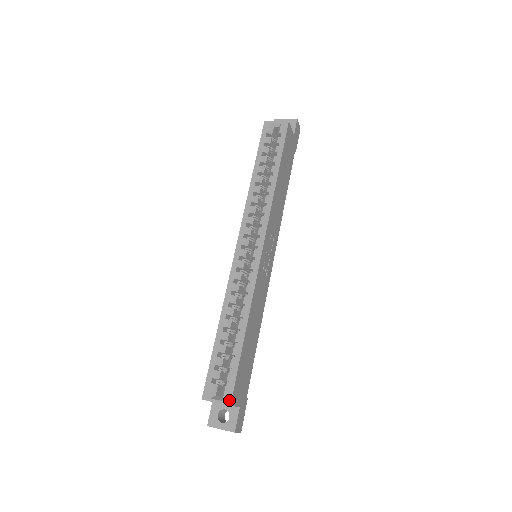
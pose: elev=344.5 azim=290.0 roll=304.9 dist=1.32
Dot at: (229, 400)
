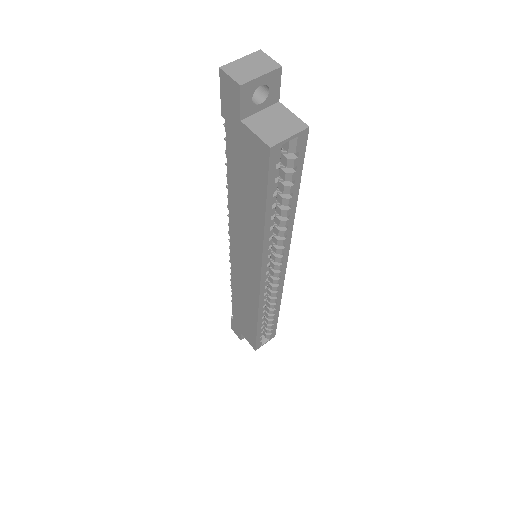
Dot at: (274, 336)
